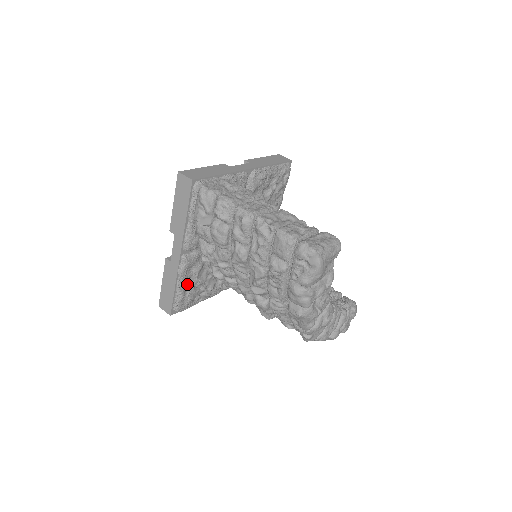
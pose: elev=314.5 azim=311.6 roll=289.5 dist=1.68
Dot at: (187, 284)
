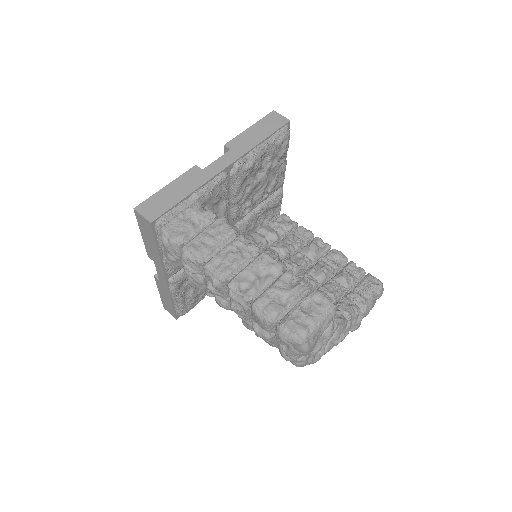
Dot at: (185, 294)
